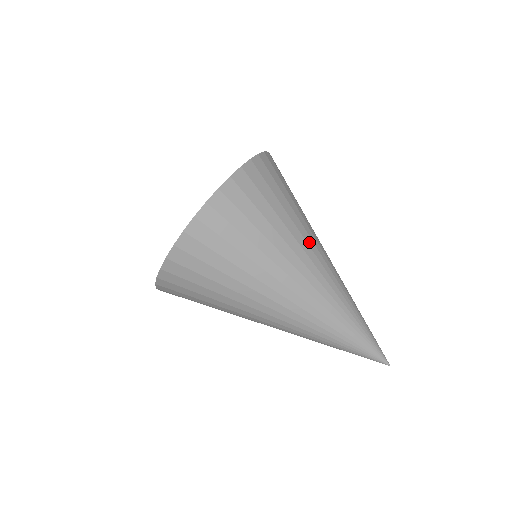
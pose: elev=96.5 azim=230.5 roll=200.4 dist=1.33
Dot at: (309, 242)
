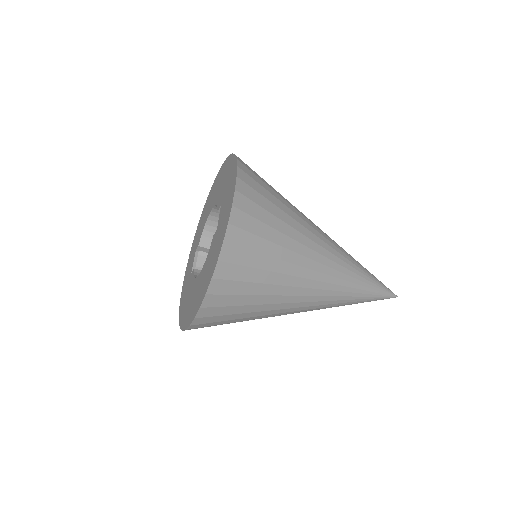
Dot at: (292, 300)
